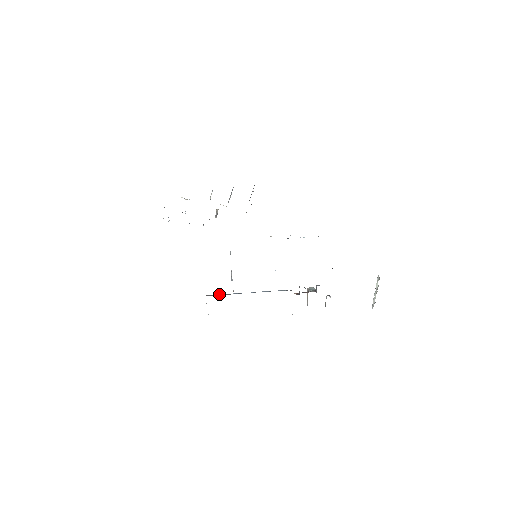
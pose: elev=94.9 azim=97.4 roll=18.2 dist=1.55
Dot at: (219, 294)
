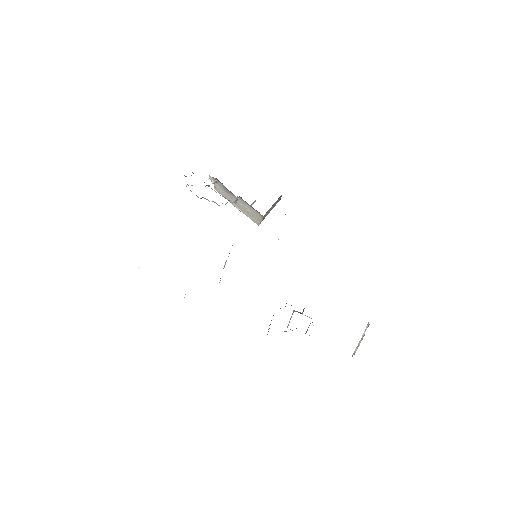
Dot at: occluded
